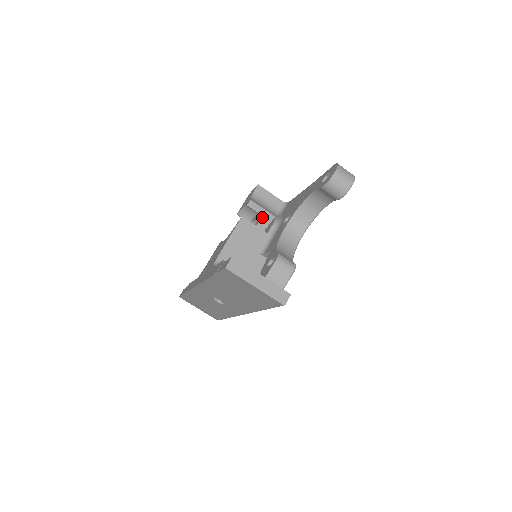
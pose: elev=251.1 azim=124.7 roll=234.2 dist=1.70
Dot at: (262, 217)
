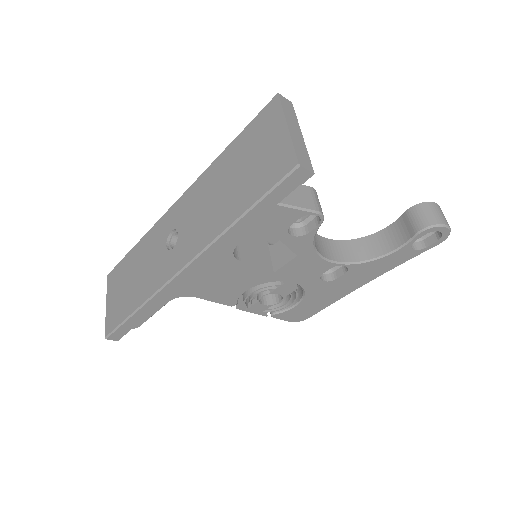
Dot at: occluded
